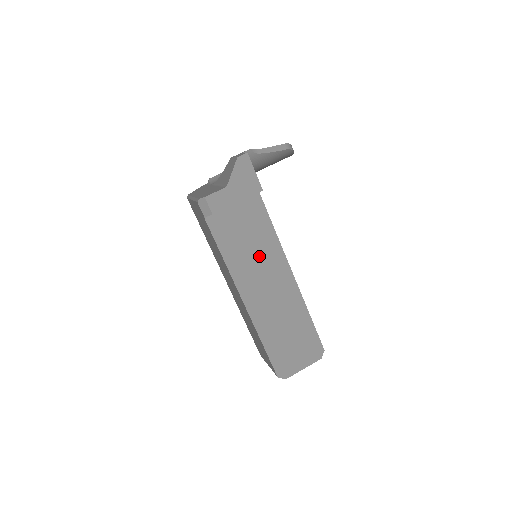
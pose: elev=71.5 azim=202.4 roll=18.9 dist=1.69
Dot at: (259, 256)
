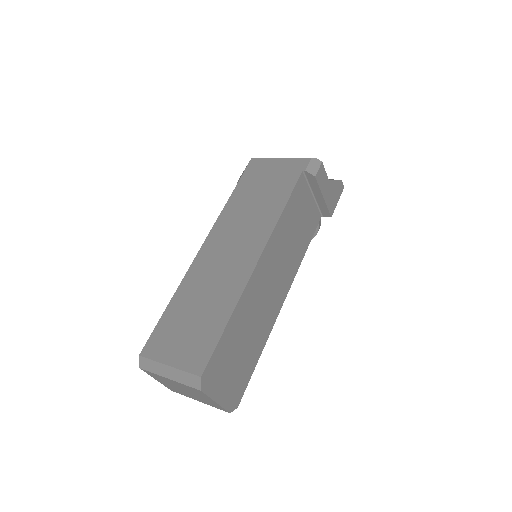
Dot at: (290, 250)
